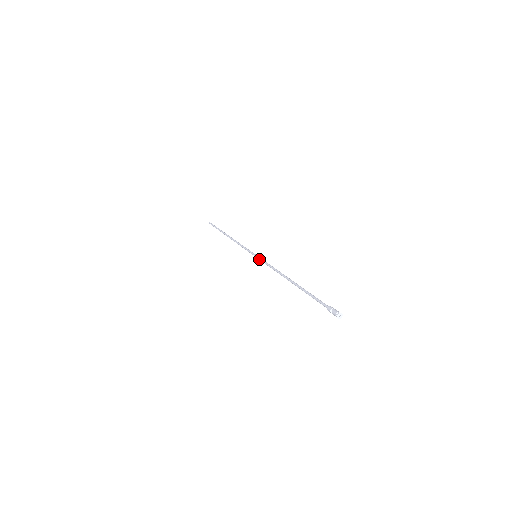
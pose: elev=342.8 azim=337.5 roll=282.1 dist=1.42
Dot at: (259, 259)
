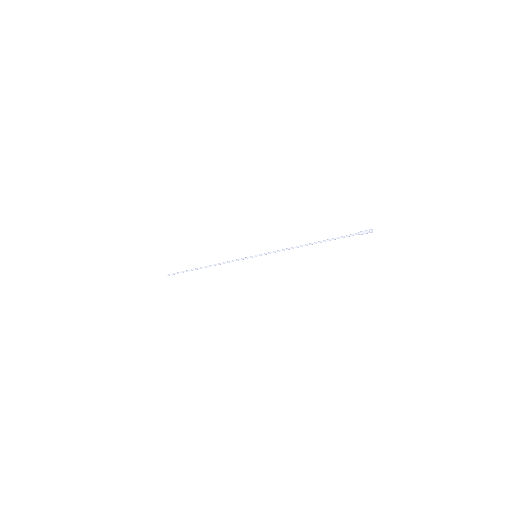
Dot at: occluded
